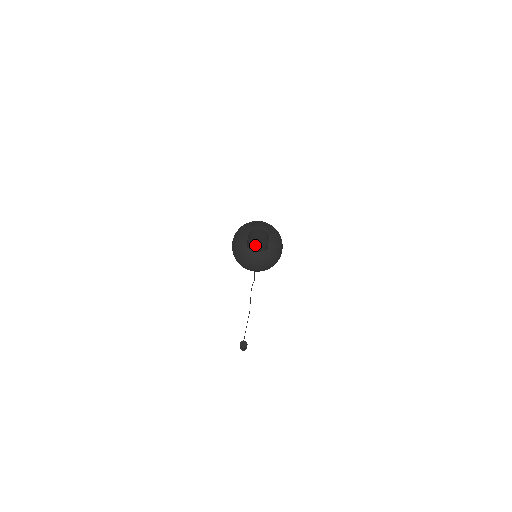
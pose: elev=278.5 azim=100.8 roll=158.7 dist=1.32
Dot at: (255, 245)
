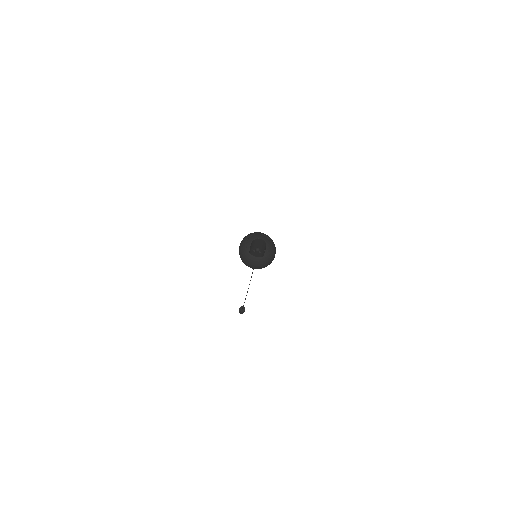
Dot at: (257, 251)
